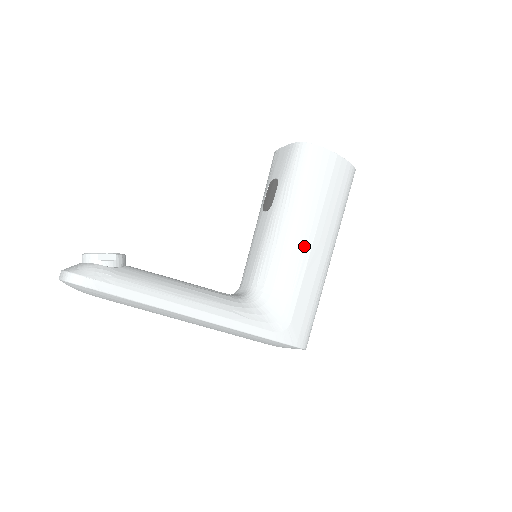
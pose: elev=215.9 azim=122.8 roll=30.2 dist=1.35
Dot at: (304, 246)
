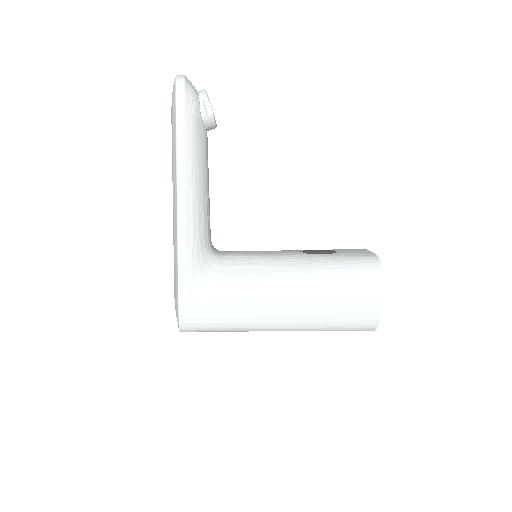
Dot at: (280, 293)
